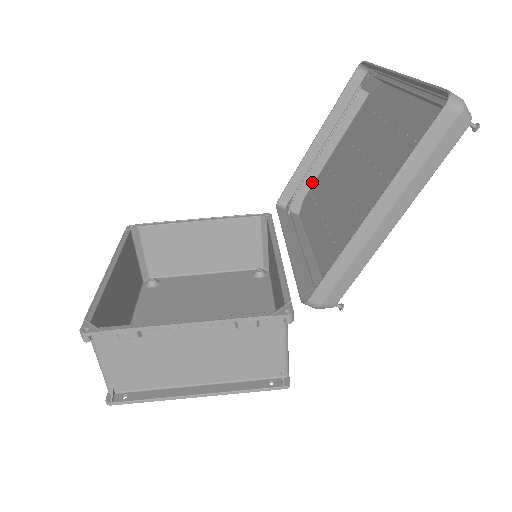
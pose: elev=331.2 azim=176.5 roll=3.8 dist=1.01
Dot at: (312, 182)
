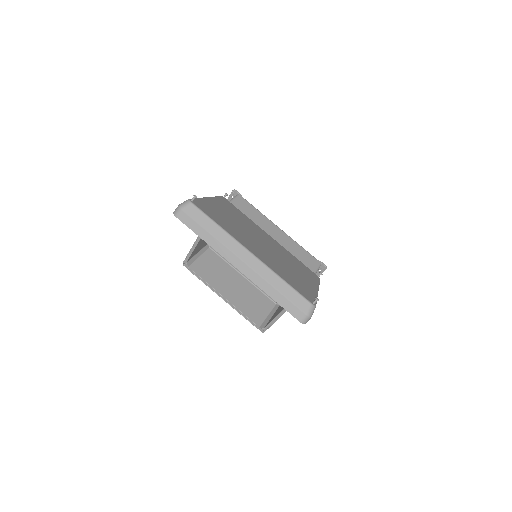
Dot at: occluded
